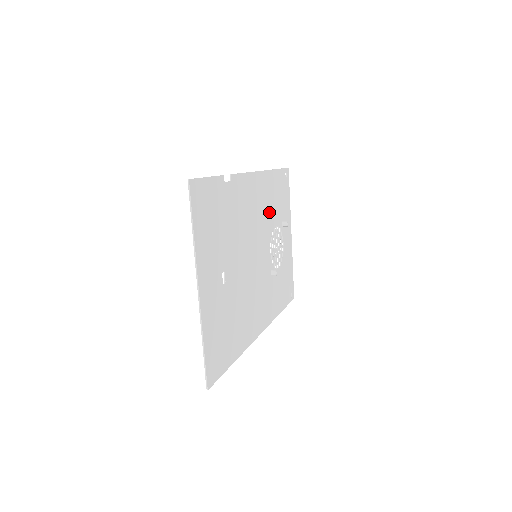
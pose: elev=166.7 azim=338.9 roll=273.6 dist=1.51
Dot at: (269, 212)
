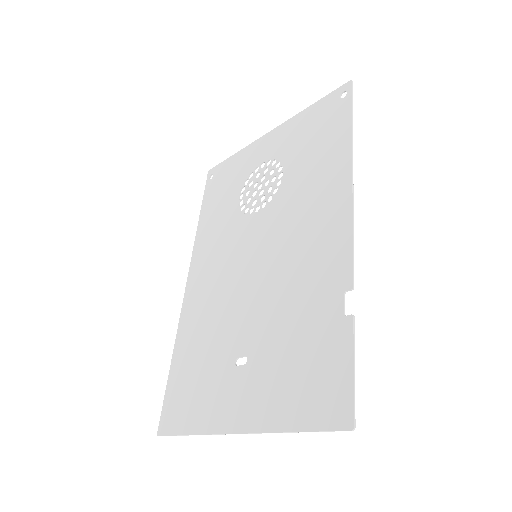
Dot at: (300, 186)
